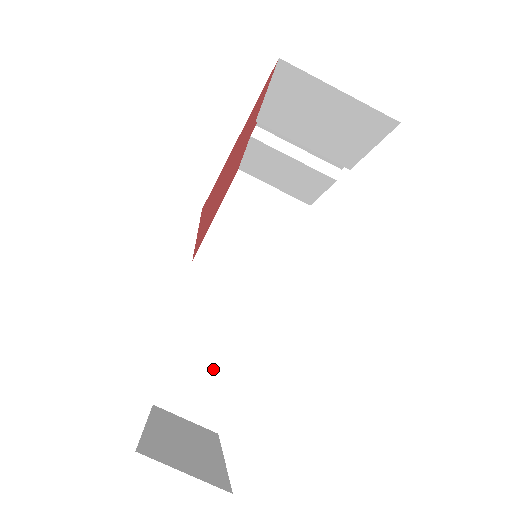
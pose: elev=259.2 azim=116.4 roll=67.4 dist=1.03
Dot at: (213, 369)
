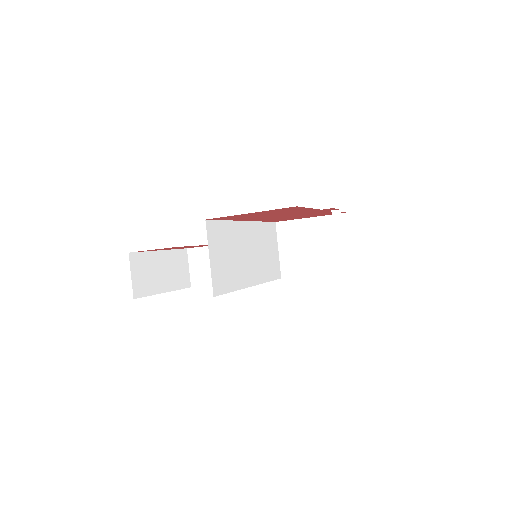
Dot at: occluded
